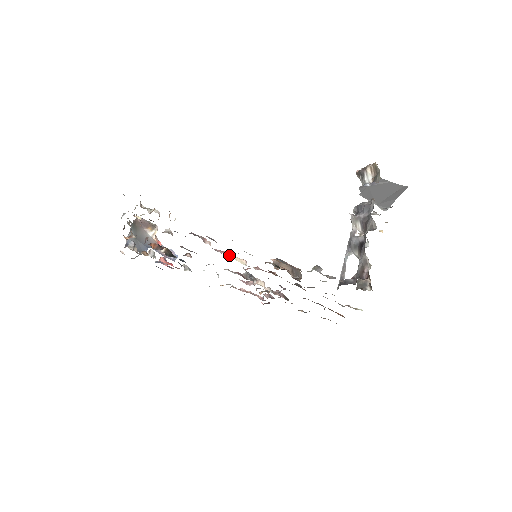
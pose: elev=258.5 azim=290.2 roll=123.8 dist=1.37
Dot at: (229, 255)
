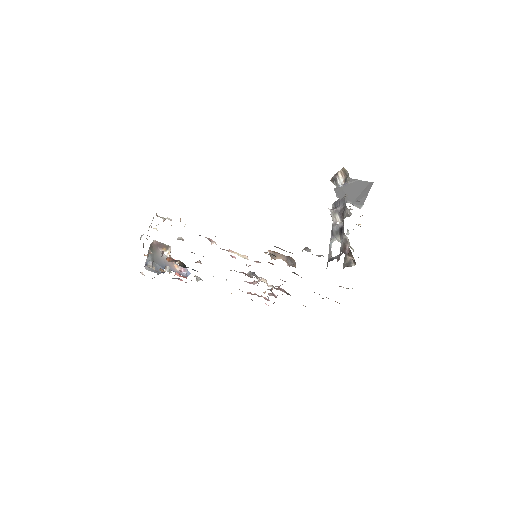
Dot at: (232, 252)
